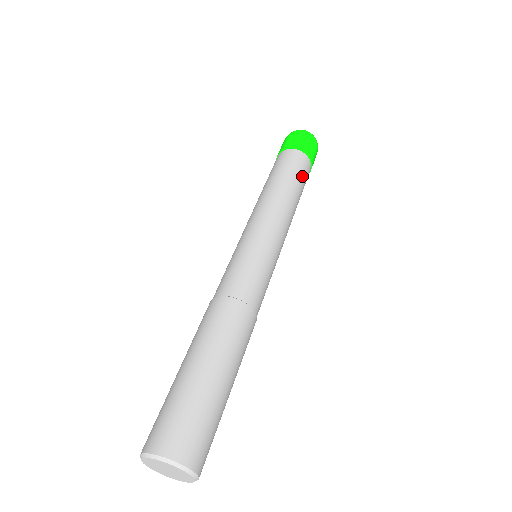
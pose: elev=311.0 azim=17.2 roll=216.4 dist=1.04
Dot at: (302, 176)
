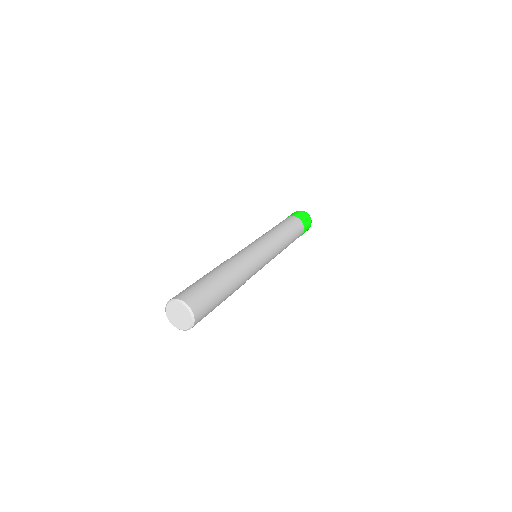
Dot at: (288, 222)
